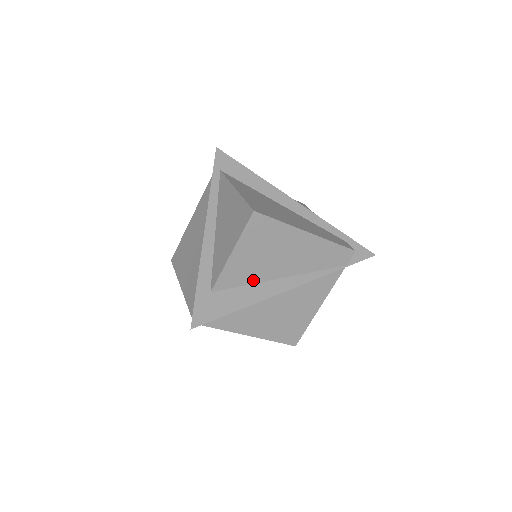
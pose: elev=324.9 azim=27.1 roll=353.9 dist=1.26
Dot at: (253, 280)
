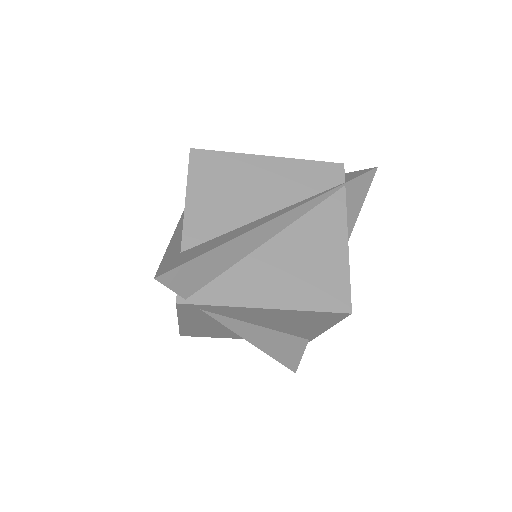
Dot at: (230, 226)
